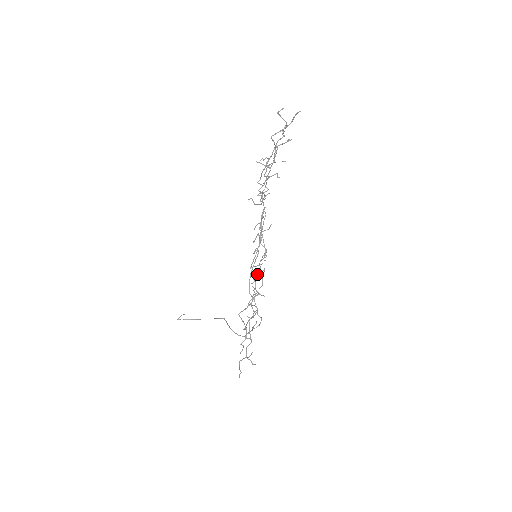
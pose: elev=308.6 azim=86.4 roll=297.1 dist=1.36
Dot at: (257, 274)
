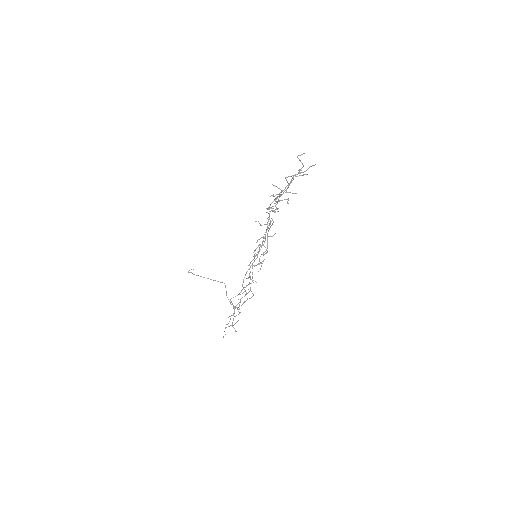
Dot at: occluded
